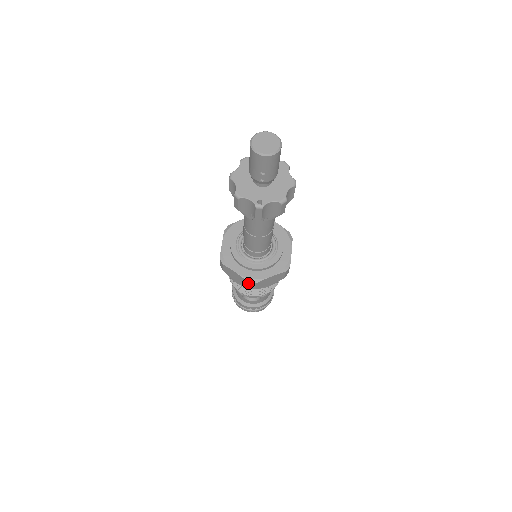
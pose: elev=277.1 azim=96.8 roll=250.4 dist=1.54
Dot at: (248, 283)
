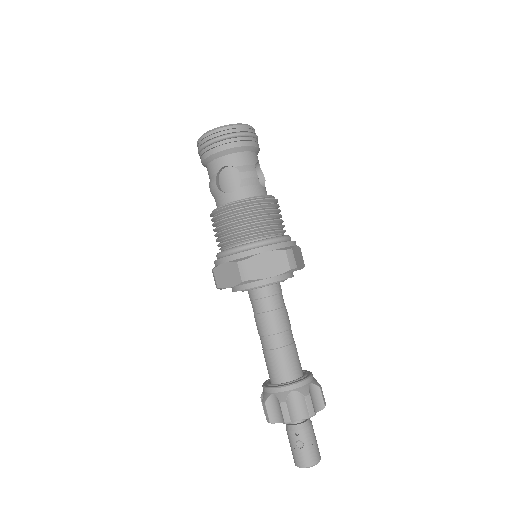
Dot at: occluded
